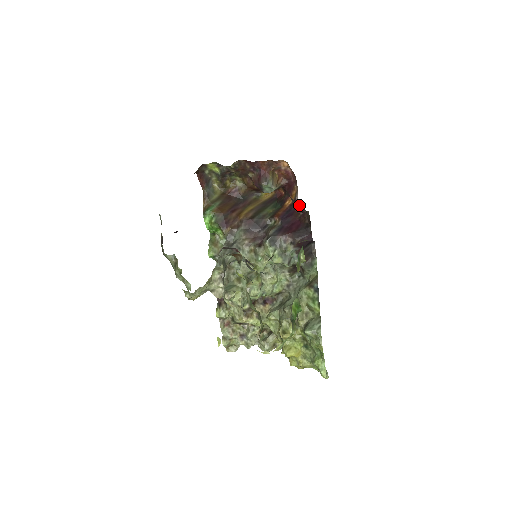
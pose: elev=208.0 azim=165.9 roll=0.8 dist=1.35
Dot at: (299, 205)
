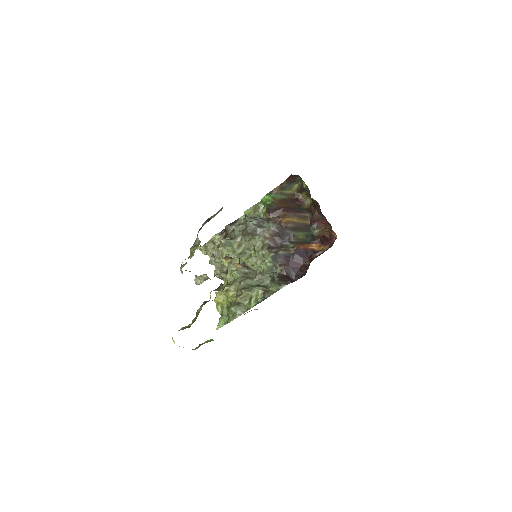
Dot at: occluded
